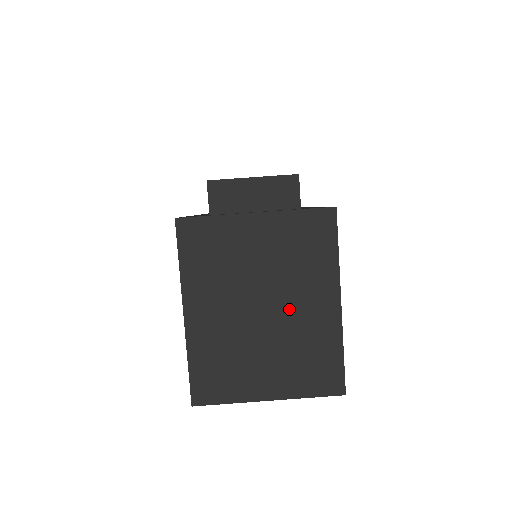
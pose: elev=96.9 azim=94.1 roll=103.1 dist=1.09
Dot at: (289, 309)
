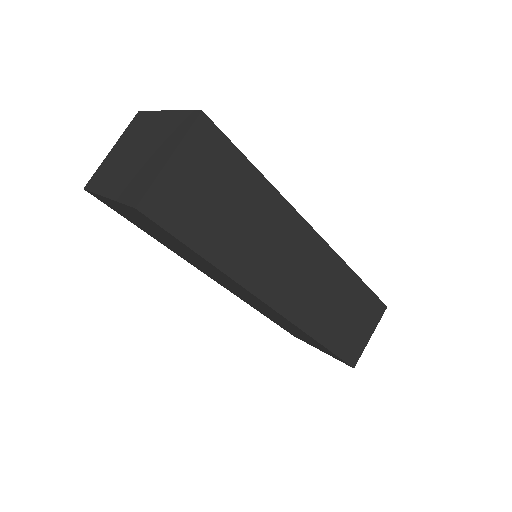
Dot at: (148, 139)
